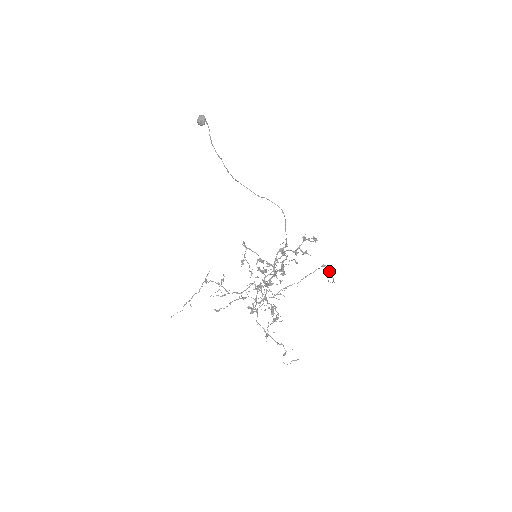
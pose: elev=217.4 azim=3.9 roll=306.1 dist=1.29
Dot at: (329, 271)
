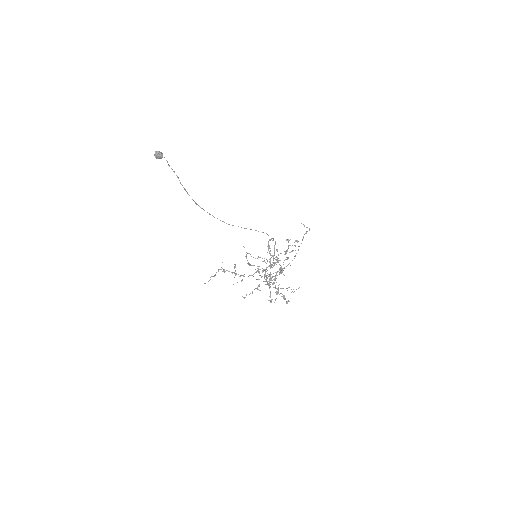
Dot at: (306, 232)
